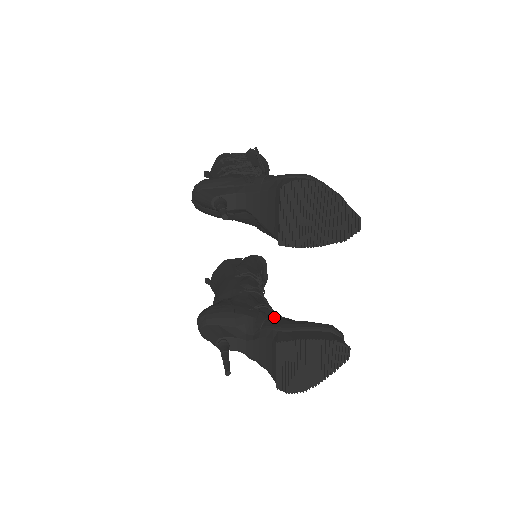
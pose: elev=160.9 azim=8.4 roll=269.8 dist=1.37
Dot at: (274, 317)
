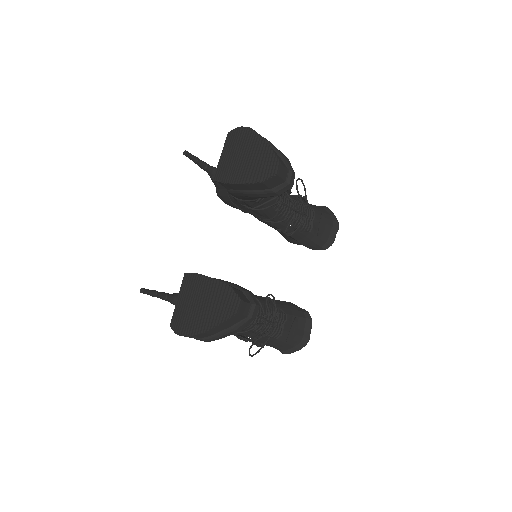
Dot at: occluded
